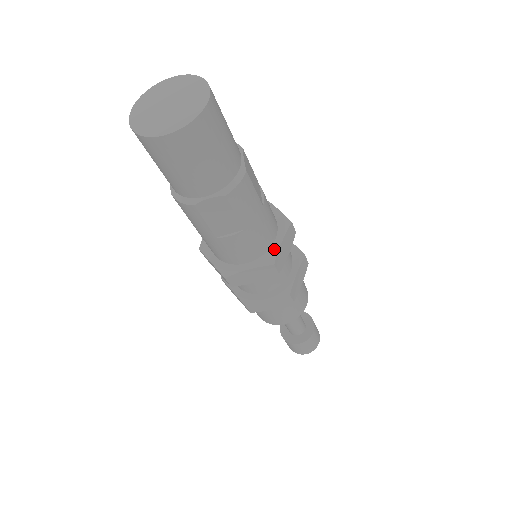
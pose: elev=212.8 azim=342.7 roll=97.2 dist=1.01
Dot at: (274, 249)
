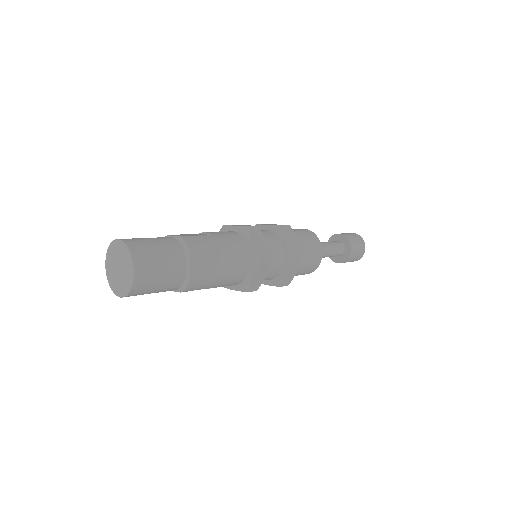
Dot at: (247, 282)
